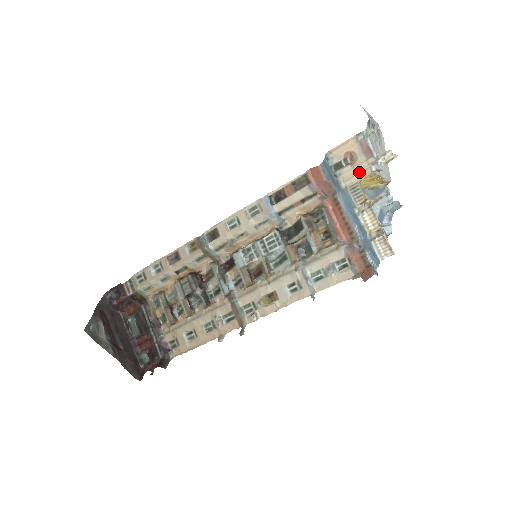
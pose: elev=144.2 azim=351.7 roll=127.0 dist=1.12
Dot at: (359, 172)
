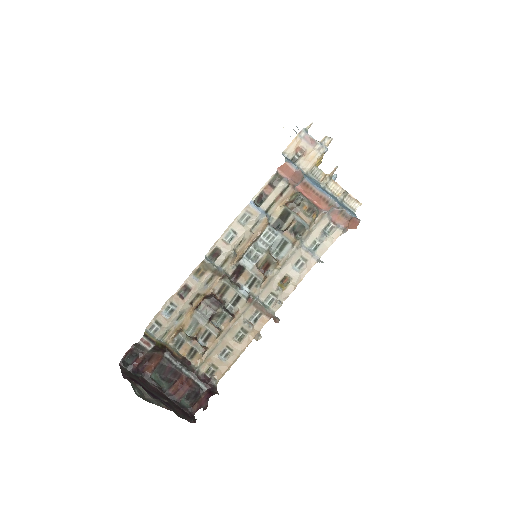
Dot at: (312, 158)
